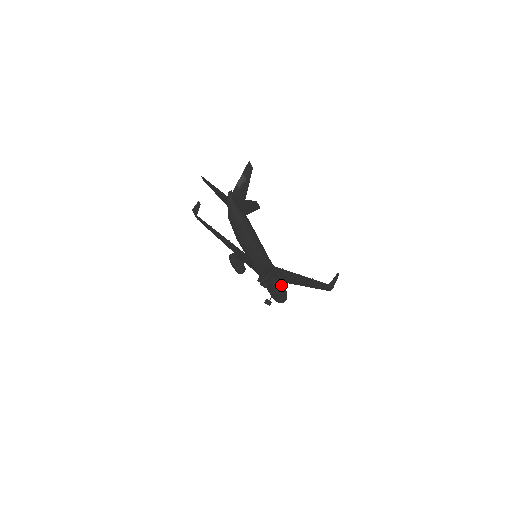
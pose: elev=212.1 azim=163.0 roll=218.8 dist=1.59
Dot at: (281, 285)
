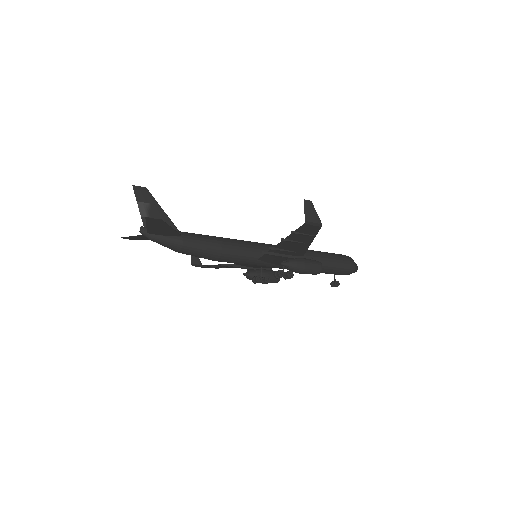
Dot at: (298, 262)
